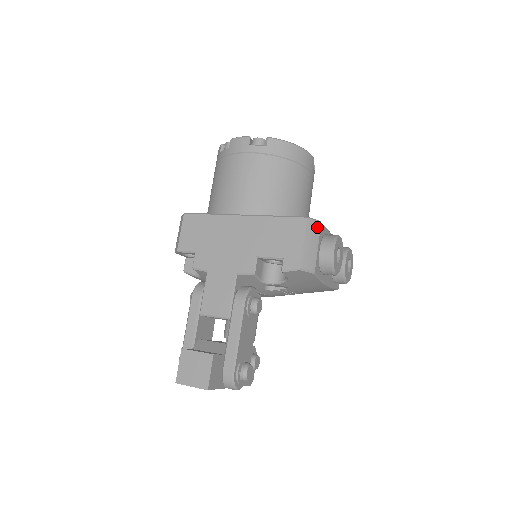
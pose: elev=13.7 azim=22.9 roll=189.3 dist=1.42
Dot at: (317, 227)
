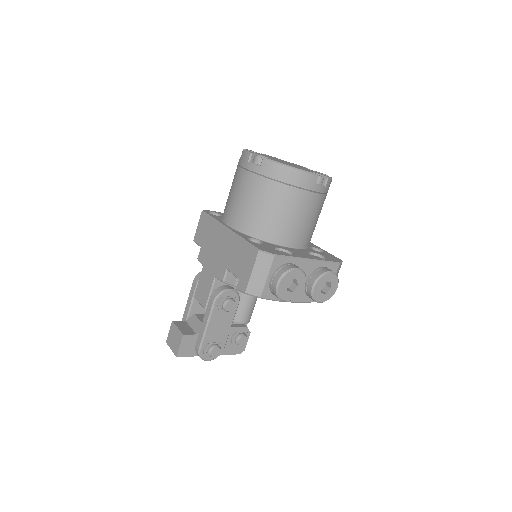
Dot at: (269, 260)
